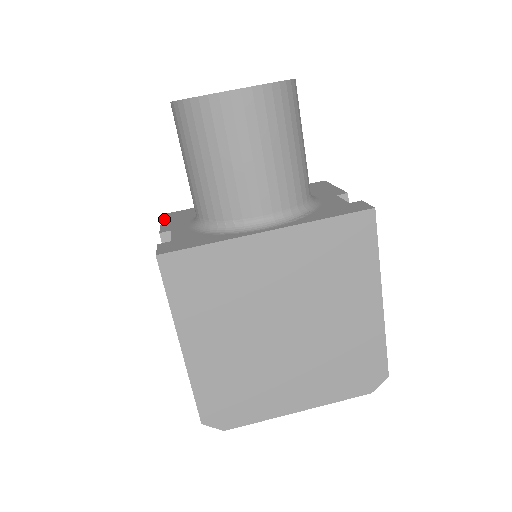
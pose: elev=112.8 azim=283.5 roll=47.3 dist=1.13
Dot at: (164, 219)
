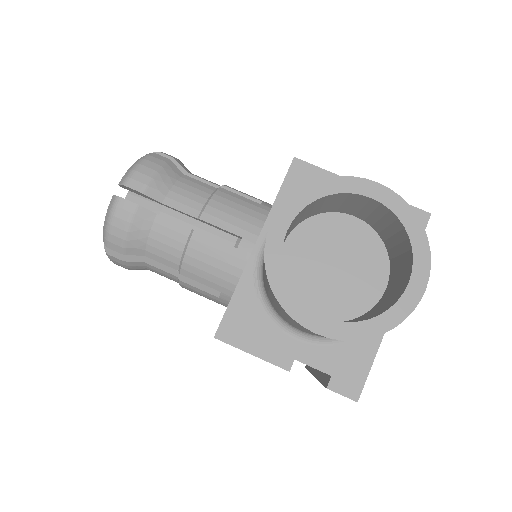
Dot at: (241, 346)
